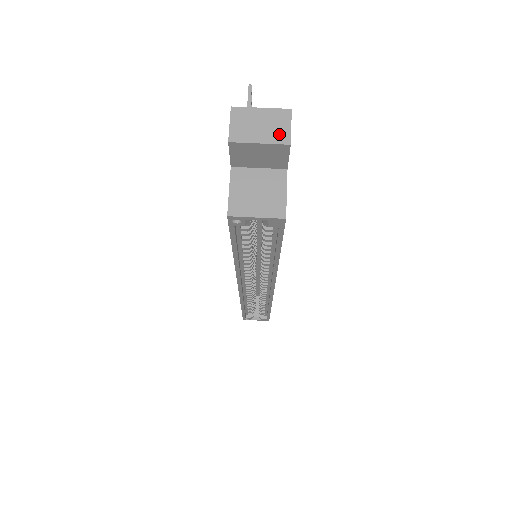
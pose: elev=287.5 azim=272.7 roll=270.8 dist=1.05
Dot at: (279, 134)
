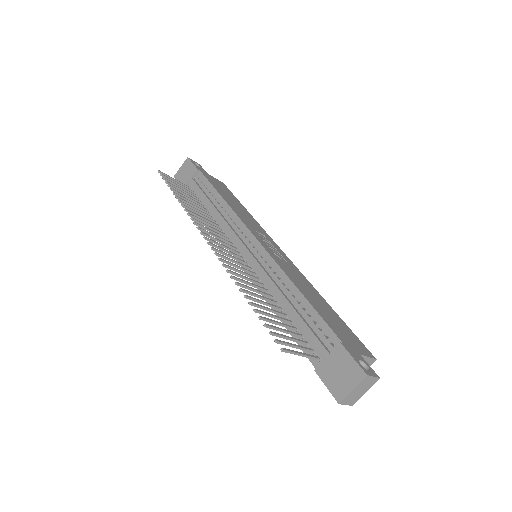
Dot at: (371, 383)
